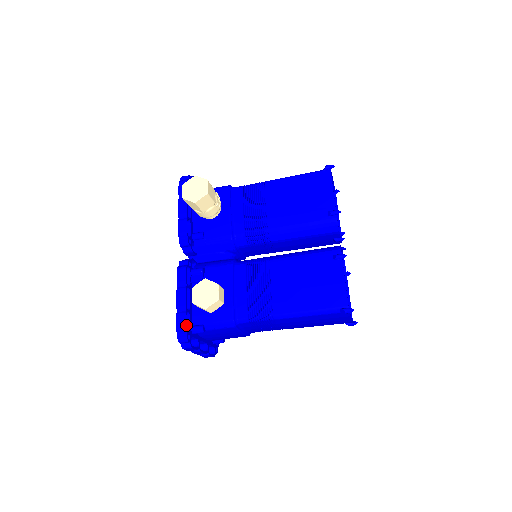
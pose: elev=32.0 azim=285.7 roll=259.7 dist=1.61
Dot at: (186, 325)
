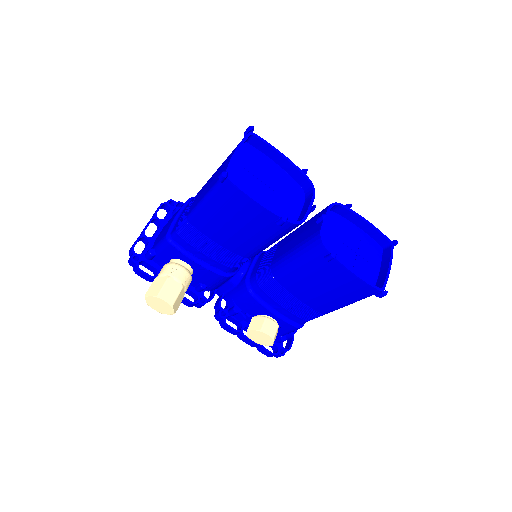
Dot at: occluded
